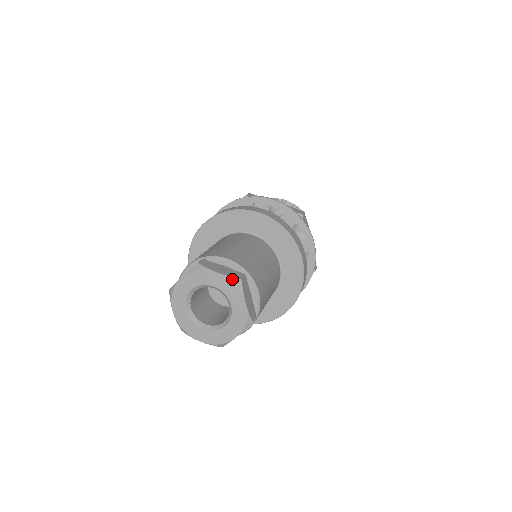
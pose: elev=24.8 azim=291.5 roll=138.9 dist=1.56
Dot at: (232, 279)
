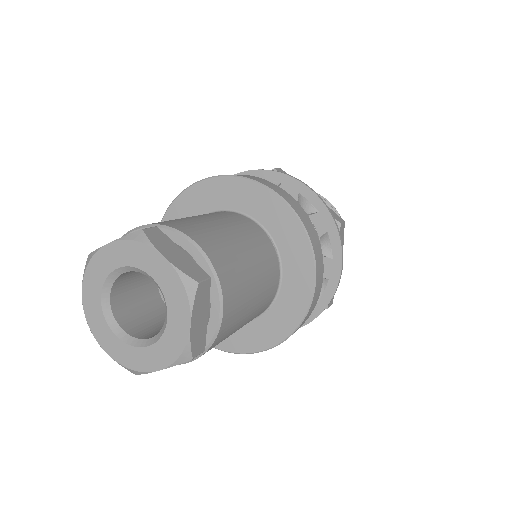
Dot at: (183, 277)
